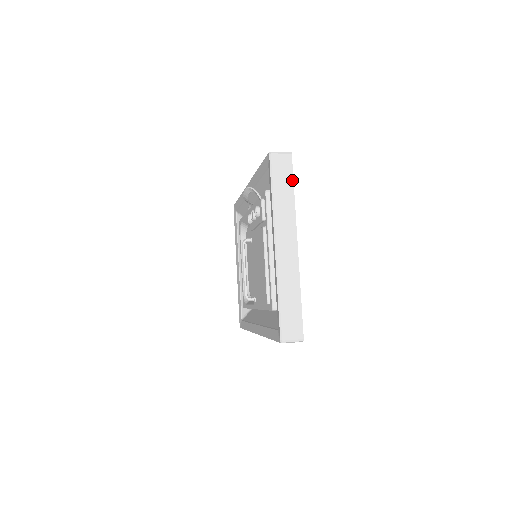
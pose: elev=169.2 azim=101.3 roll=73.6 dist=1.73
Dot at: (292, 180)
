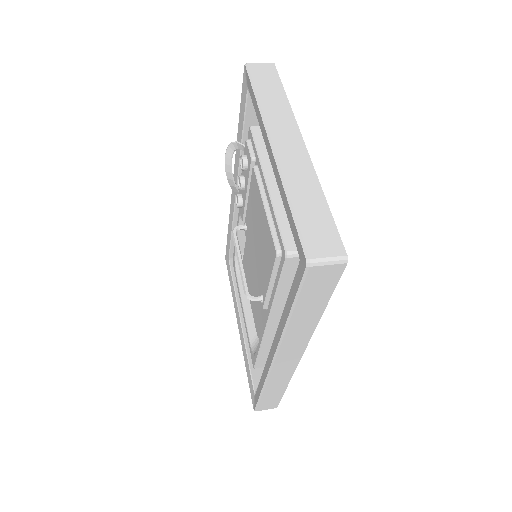
Dot at: (280, 84)
